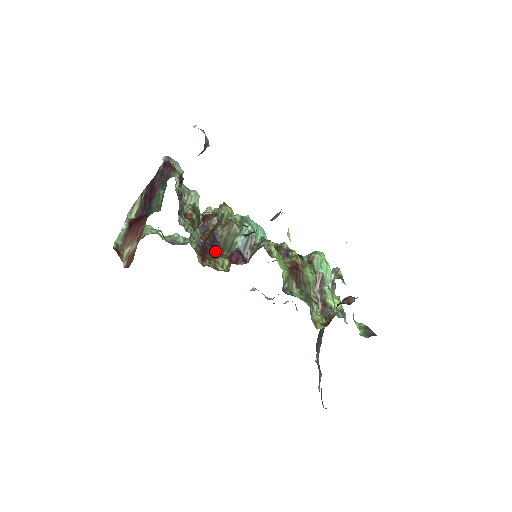
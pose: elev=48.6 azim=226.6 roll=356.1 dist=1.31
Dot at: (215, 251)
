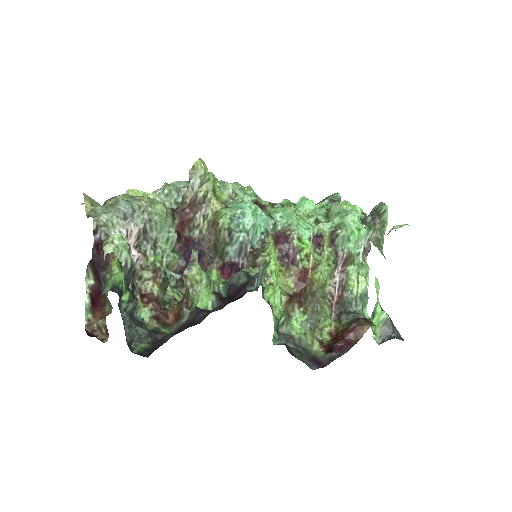
Dot at: (203, 265)
